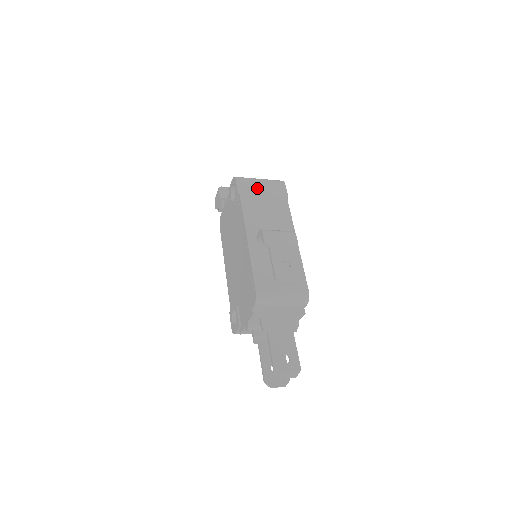
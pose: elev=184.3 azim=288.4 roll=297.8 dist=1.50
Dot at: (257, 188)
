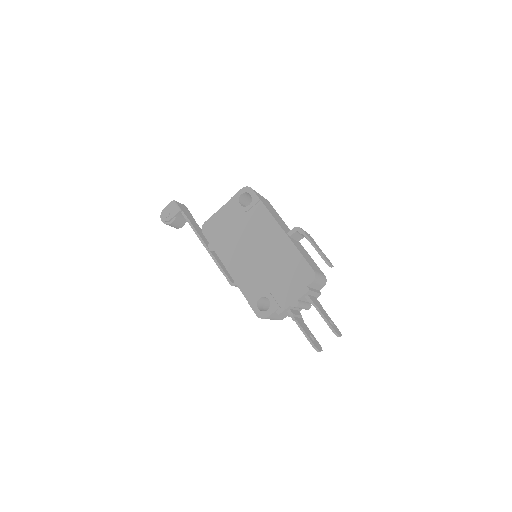
Dot at: (263, 199)
